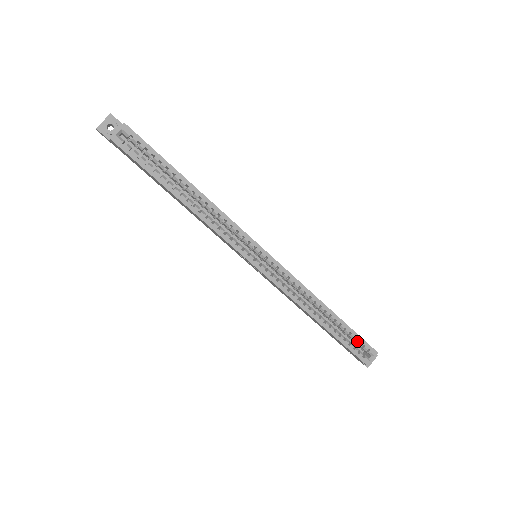
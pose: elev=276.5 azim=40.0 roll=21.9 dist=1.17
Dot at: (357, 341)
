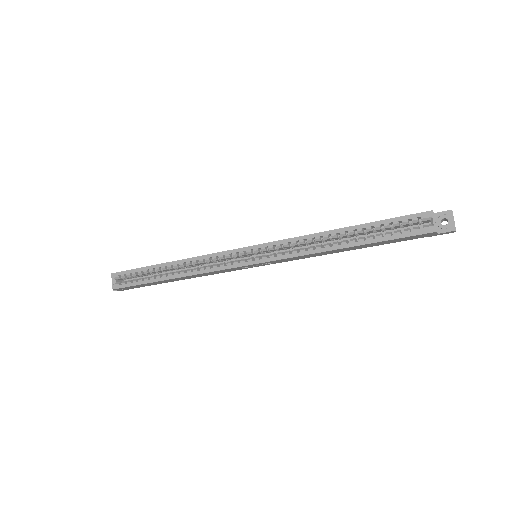
Dot at: (397, 224)
